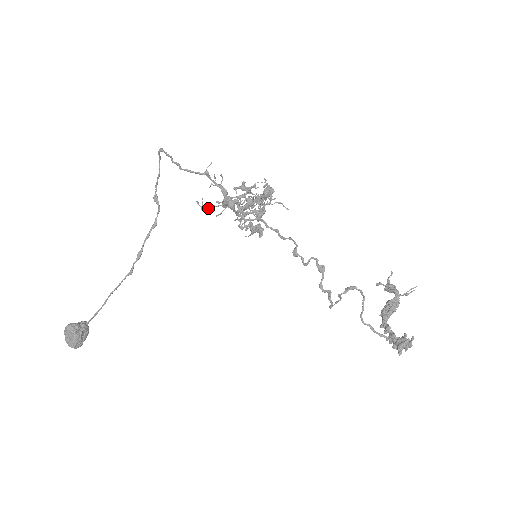
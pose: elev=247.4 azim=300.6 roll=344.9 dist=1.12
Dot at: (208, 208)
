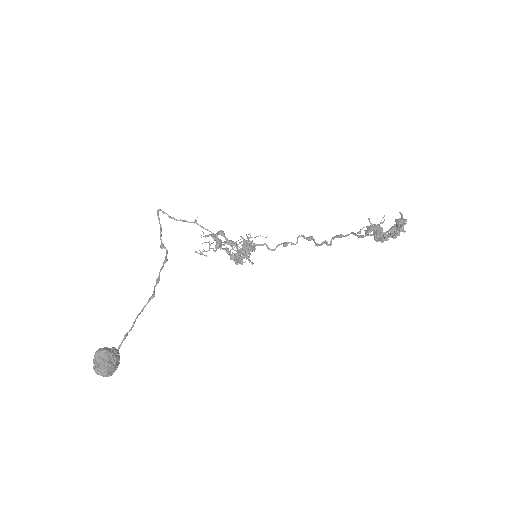
Dot at: (205, 242)
